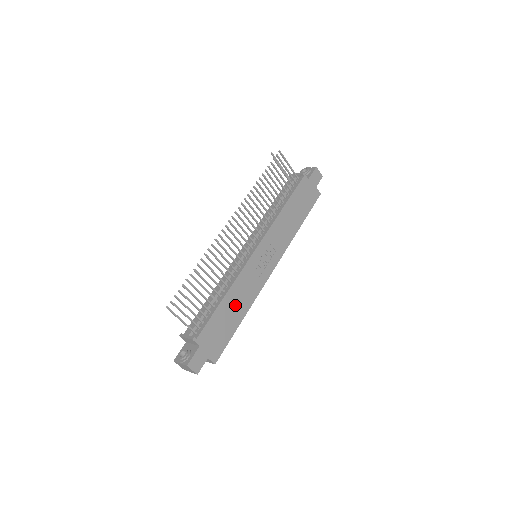
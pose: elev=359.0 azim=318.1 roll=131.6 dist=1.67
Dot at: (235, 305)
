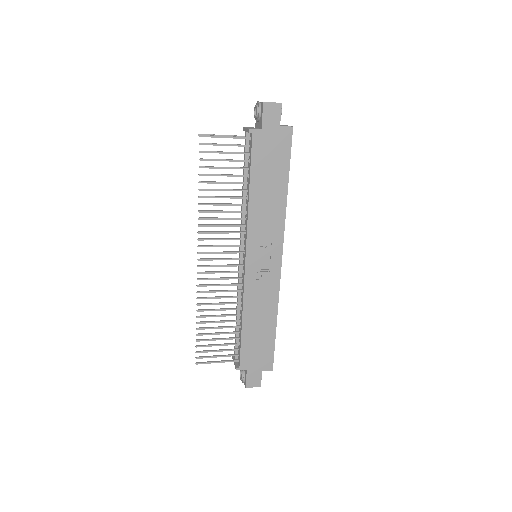
Dot at: (259, 320)
